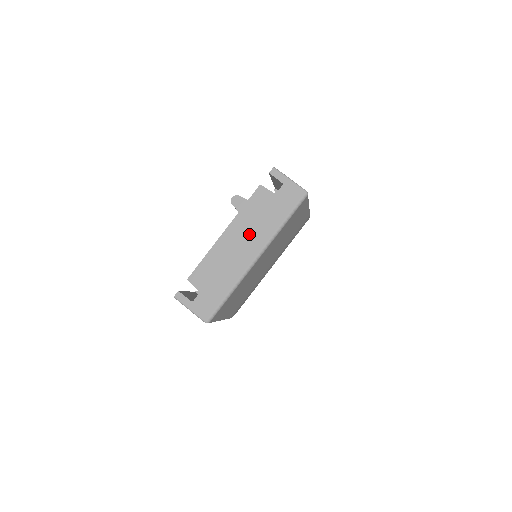
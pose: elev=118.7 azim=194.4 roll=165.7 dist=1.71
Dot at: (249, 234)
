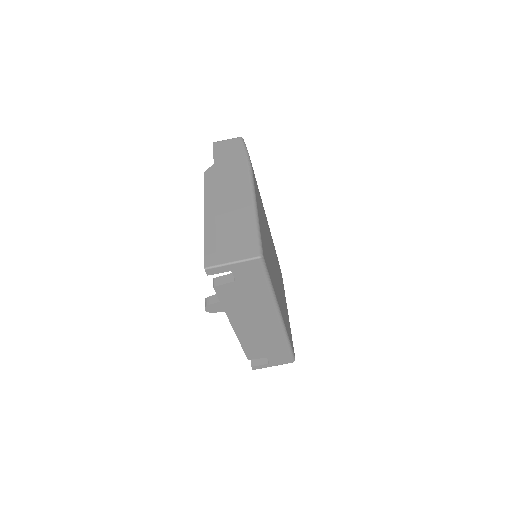
Dot at: (253, 314)
